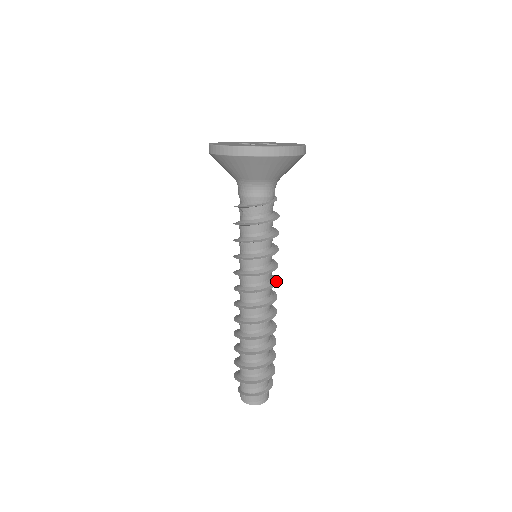
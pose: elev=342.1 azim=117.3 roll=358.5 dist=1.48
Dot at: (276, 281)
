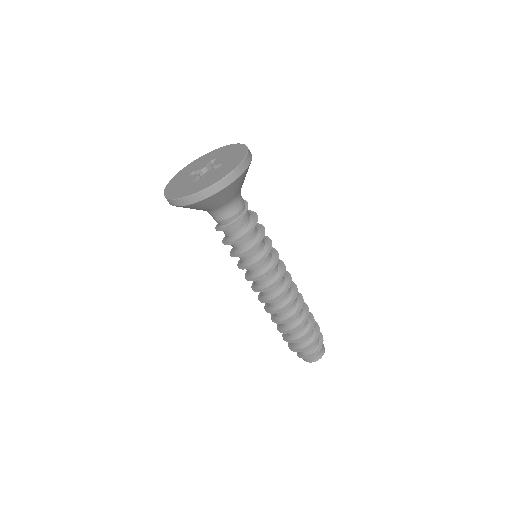
Dot at: (284, 267)
